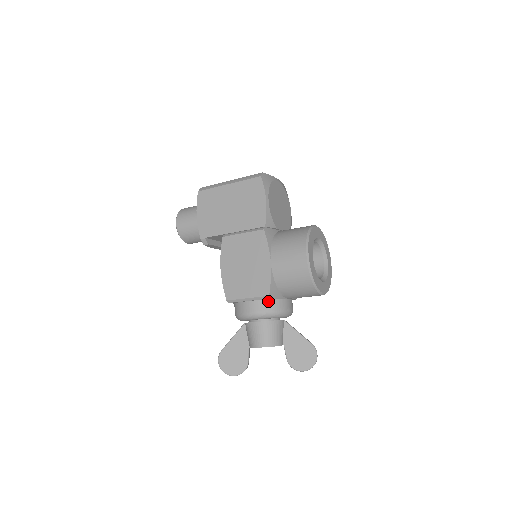
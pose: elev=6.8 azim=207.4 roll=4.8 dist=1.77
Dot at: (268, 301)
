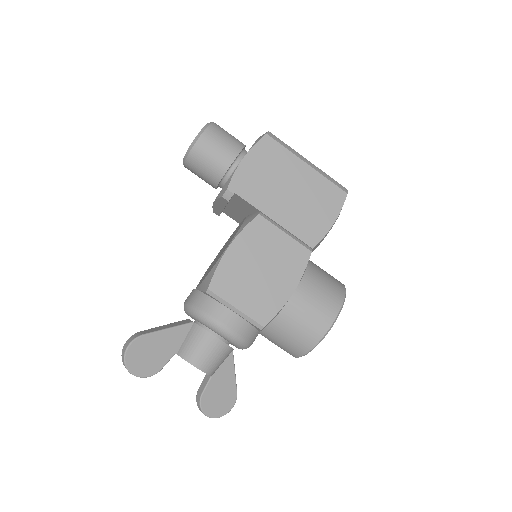
Dot at: (250, 327)
